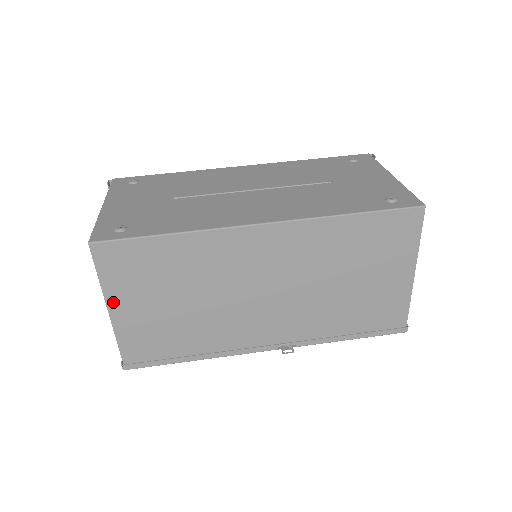
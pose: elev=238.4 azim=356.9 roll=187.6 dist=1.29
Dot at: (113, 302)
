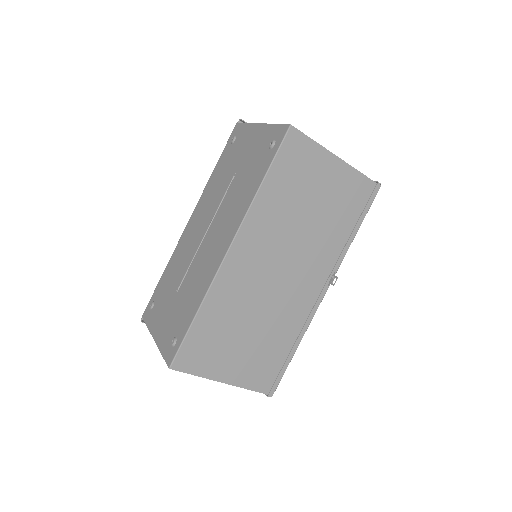
Dot at: (219, 376)
